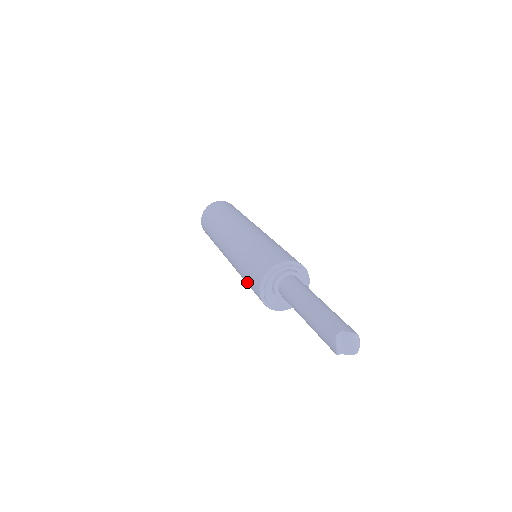
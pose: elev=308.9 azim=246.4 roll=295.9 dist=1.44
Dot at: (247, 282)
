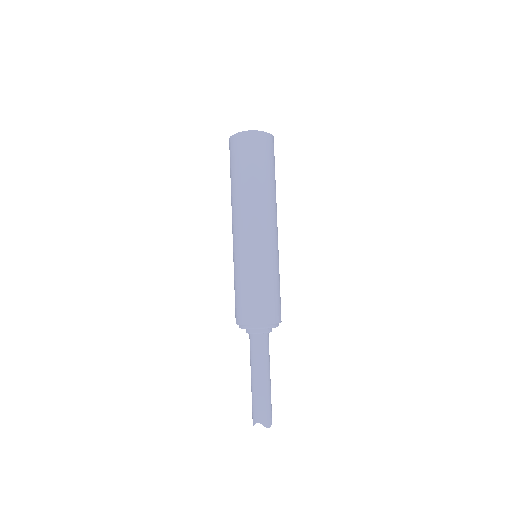
Dot at: occluded
